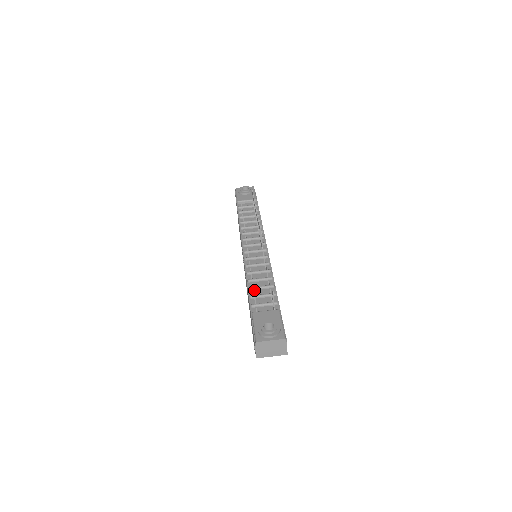
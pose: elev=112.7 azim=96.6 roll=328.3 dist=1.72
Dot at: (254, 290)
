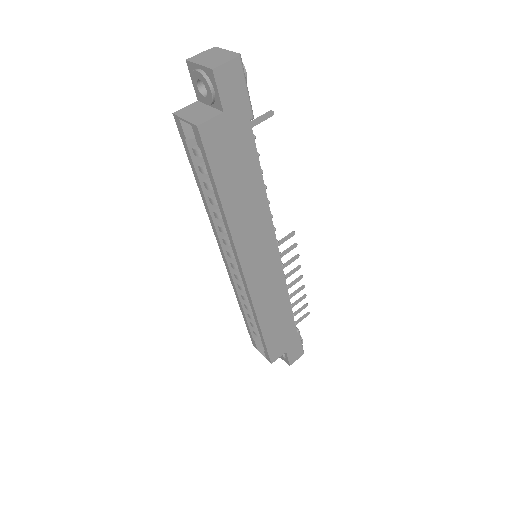
Dot at: occluded
